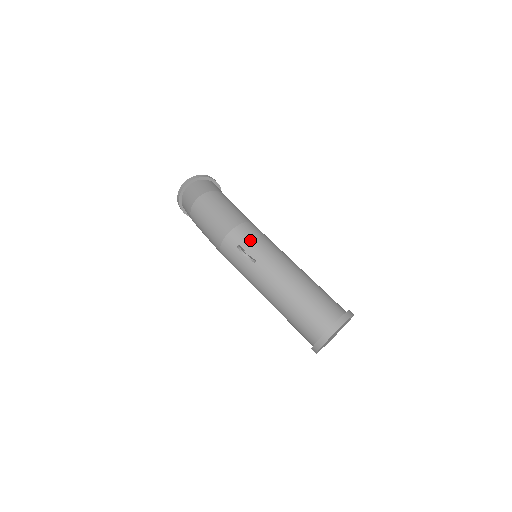
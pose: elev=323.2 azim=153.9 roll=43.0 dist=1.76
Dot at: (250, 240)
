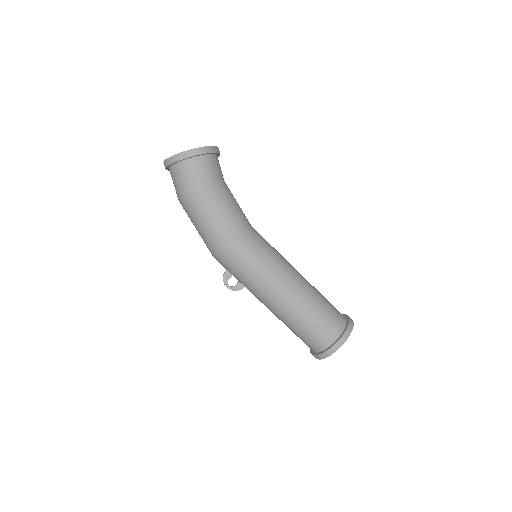
Dot at: (233, 271)
